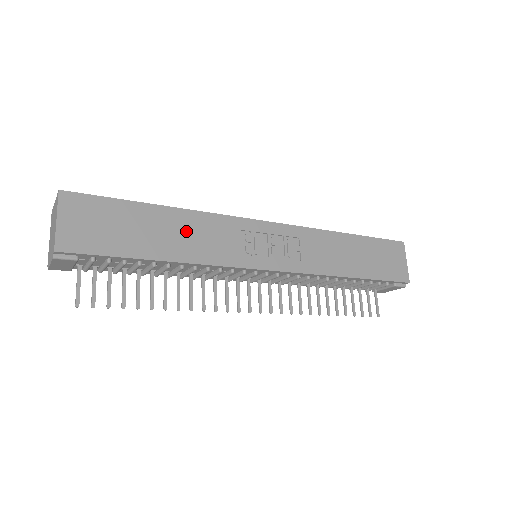
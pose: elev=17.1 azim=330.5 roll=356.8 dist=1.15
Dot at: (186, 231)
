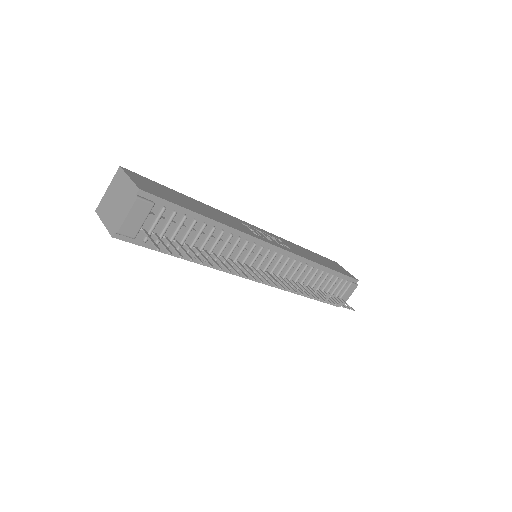
Dot at: (213, 212)
